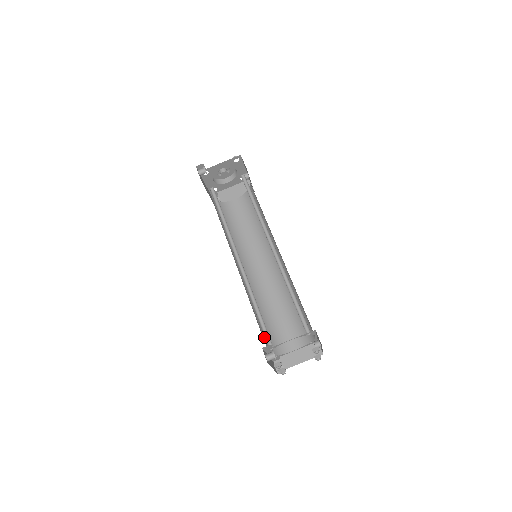
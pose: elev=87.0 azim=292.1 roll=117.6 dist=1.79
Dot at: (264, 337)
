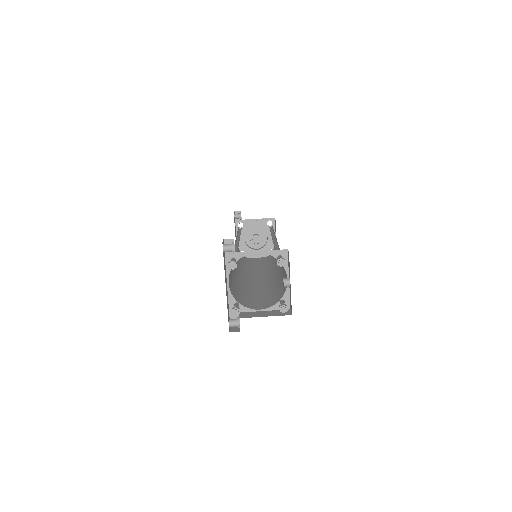
Dot at: (231, 284)
